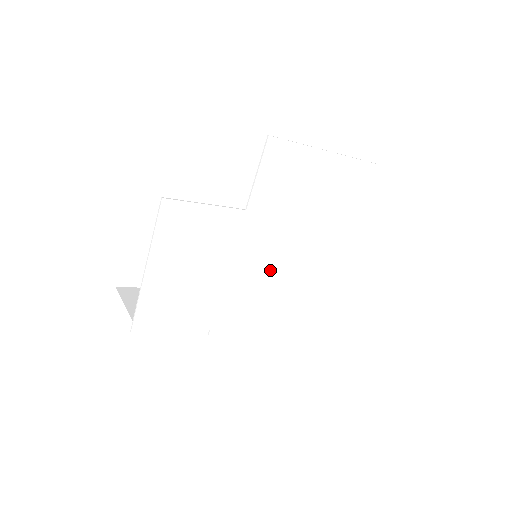
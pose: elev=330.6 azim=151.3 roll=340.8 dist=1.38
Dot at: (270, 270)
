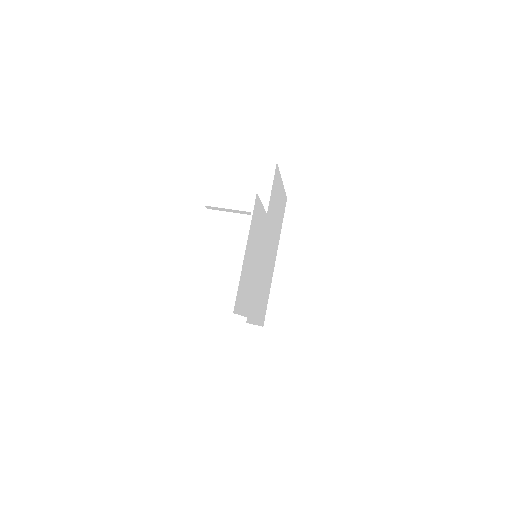
Dot at: (263, 267)
